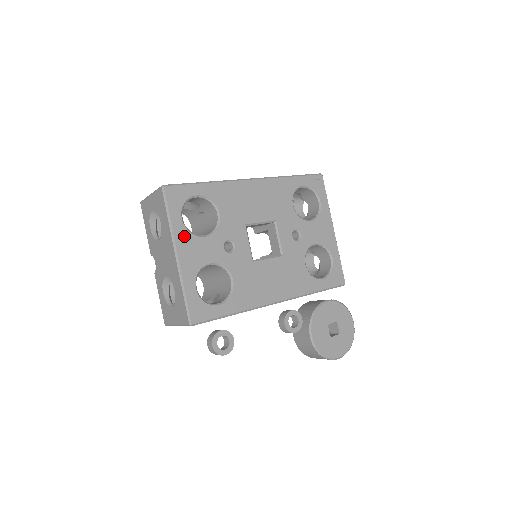
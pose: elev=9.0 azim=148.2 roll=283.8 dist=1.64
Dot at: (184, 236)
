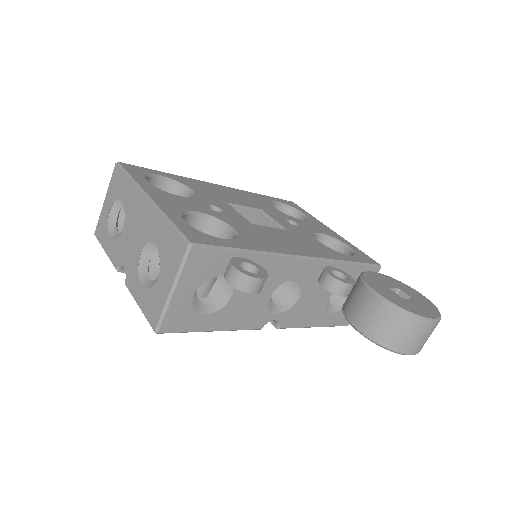
Dot at: (154, 189)
